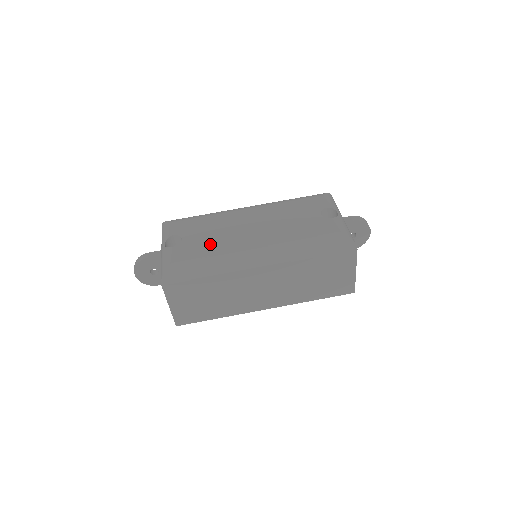
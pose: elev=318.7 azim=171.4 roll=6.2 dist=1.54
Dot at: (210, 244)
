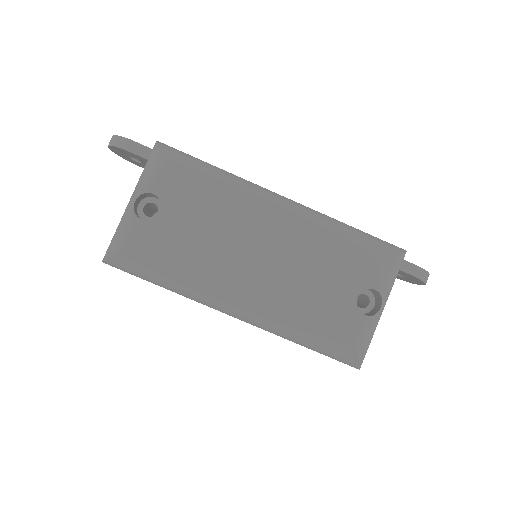
Dot at: (190, 251)
